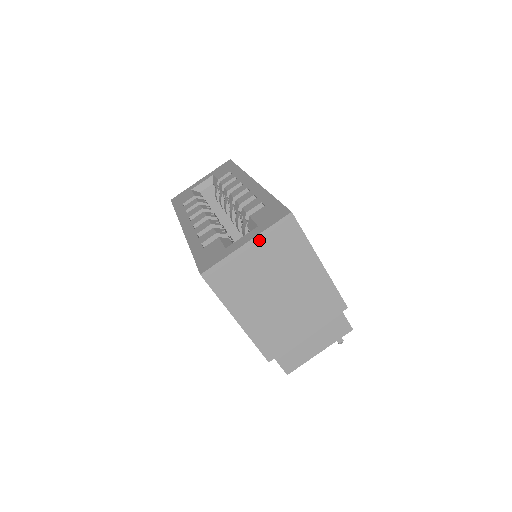
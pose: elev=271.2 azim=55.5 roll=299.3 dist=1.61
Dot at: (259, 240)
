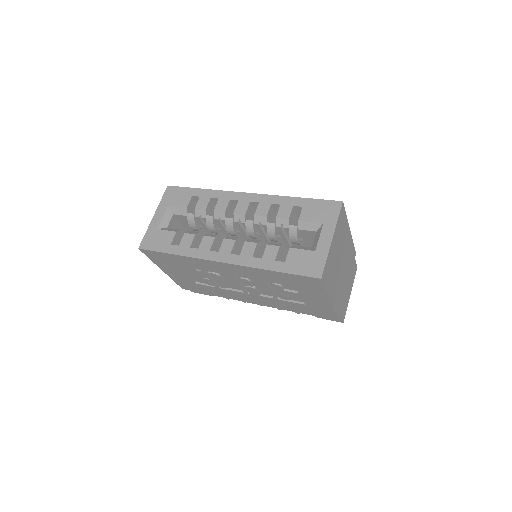
Dot at: (335, 232)
